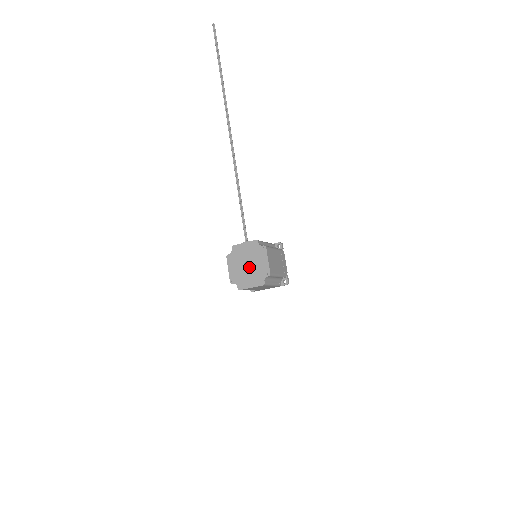
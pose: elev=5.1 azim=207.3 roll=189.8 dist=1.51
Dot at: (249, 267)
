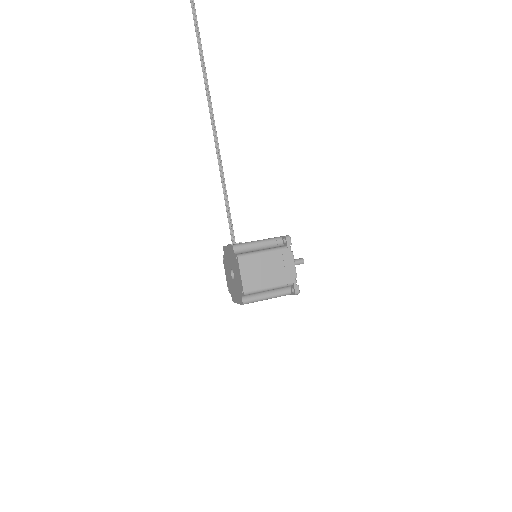
Dot at: occluded
